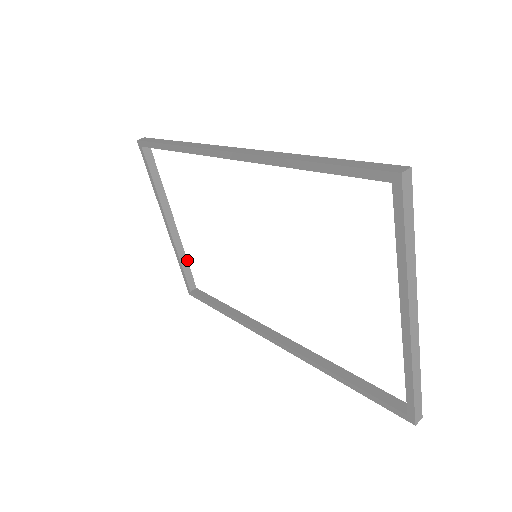
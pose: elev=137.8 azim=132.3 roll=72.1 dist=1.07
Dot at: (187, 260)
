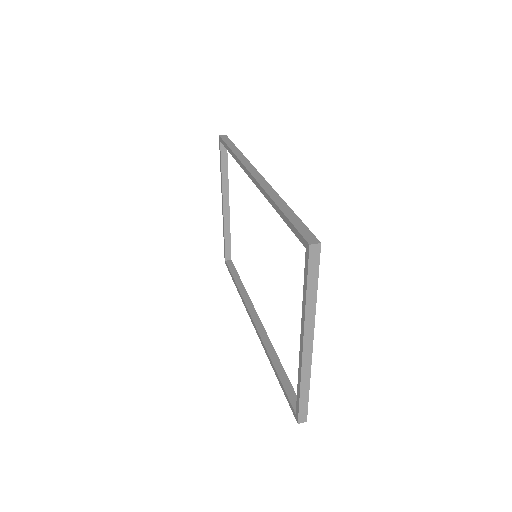
Dot at: (230, 236)
